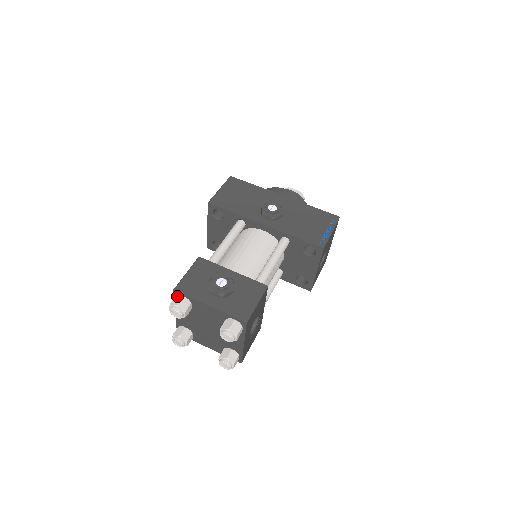
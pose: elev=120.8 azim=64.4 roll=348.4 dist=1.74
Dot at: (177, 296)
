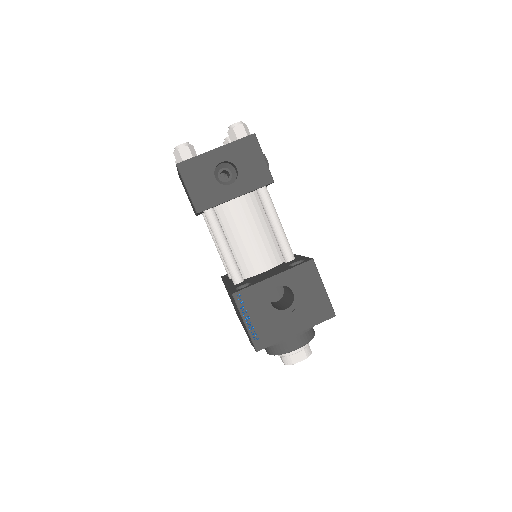
Dot at: occluded
